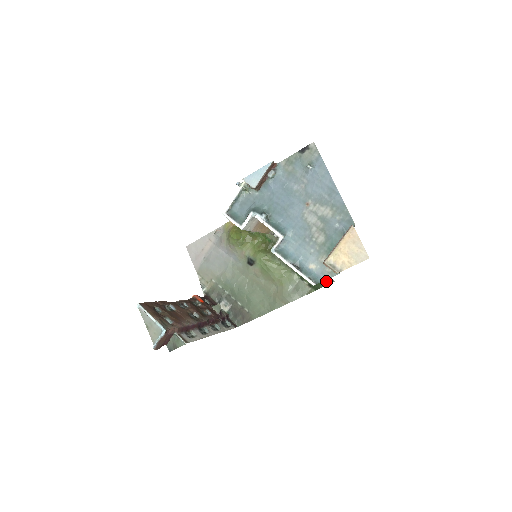
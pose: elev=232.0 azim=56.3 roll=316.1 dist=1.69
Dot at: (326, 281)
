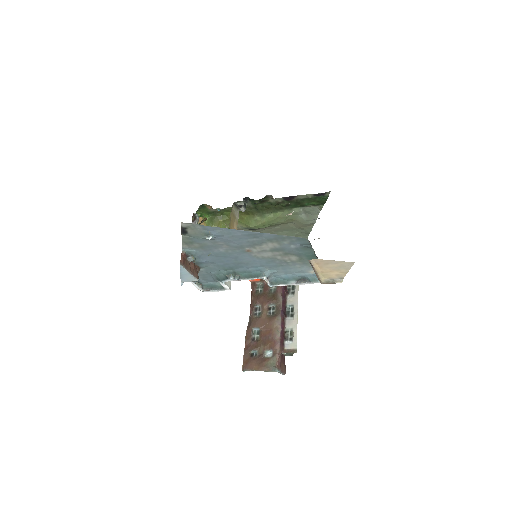
Dot at: (324, 196)
